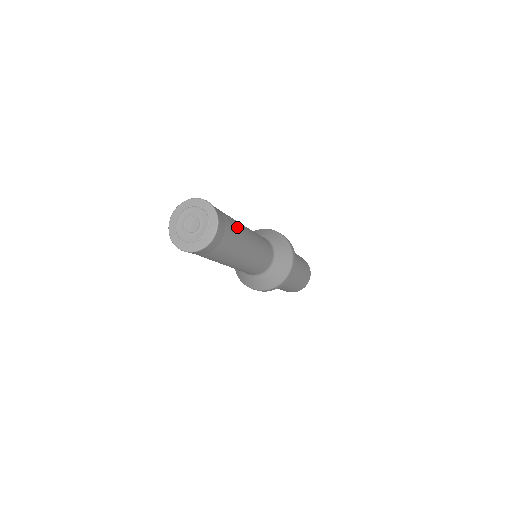
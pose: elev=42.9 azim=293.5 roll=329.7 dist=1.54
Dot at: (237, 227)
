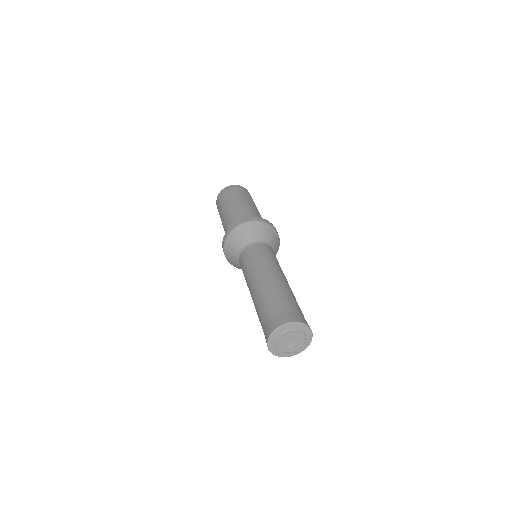
Dot at: occluded
